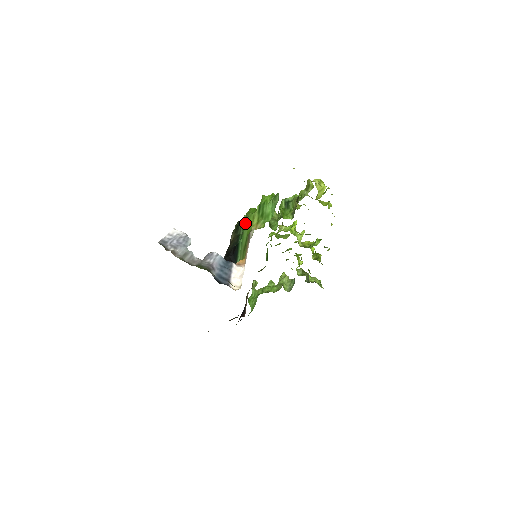
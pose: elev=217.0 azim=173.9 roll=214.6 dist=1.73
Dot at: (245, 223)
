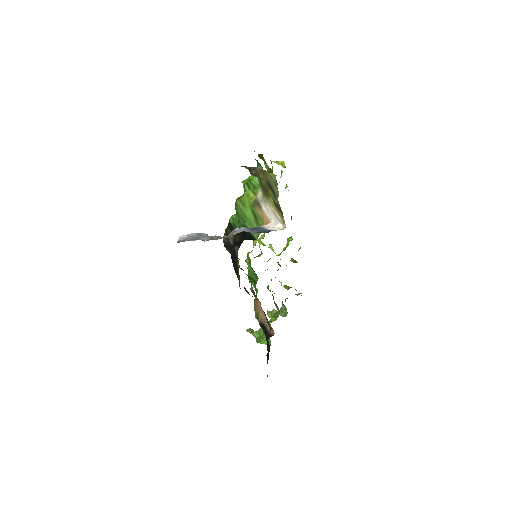
Dot at: (241, 208)
